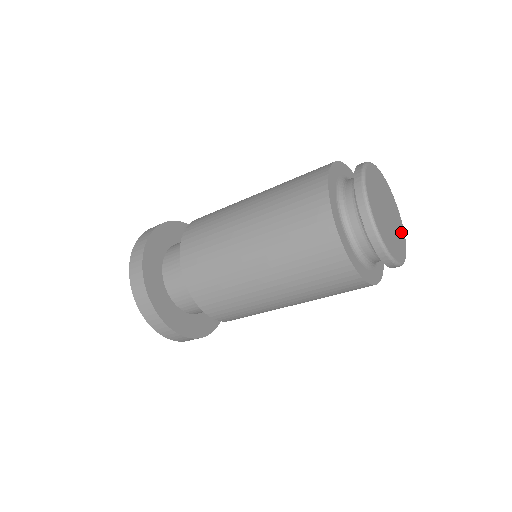
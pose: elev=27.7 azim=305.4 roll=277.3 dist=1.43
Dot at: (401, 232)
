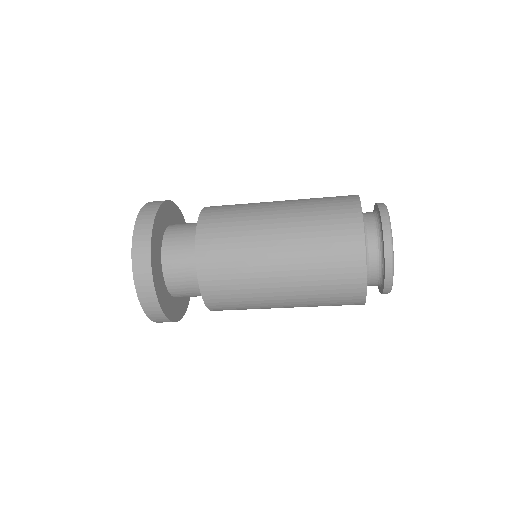
Dot at: occluded
